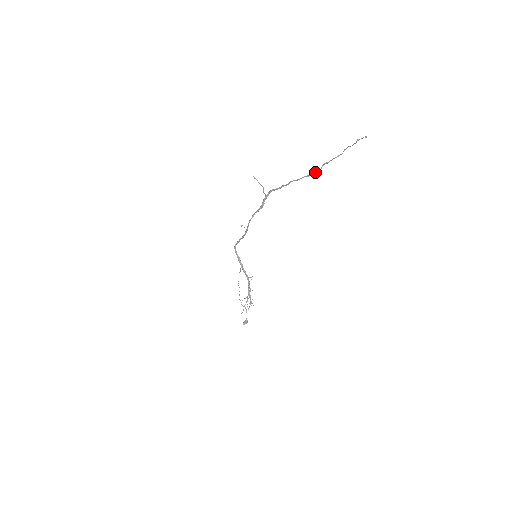
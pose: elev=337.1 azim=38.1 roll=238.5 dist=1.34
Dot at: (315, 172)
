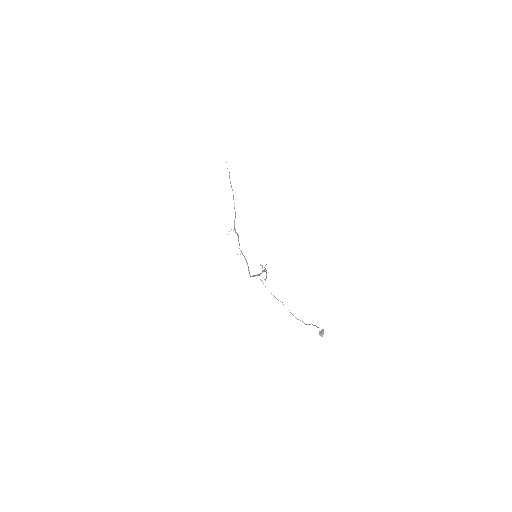
Dot at: (232, 190)
